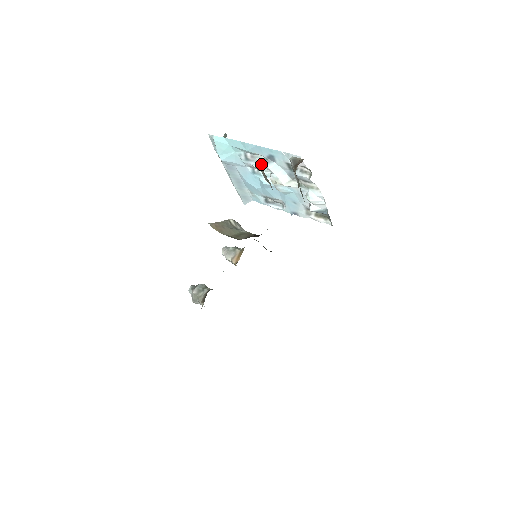
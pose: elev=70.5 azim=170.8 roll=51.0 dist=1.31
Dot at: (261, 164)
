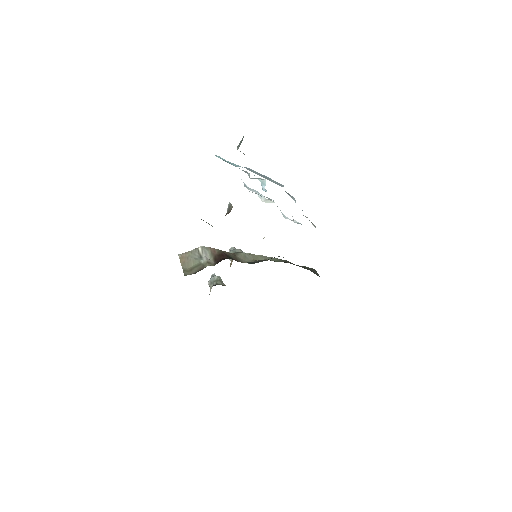
Dot at: occluded
